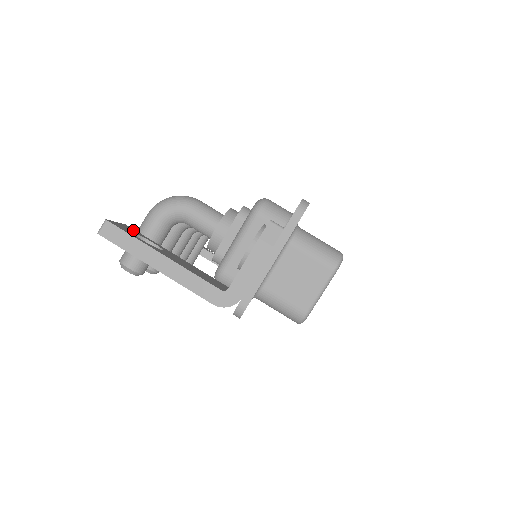
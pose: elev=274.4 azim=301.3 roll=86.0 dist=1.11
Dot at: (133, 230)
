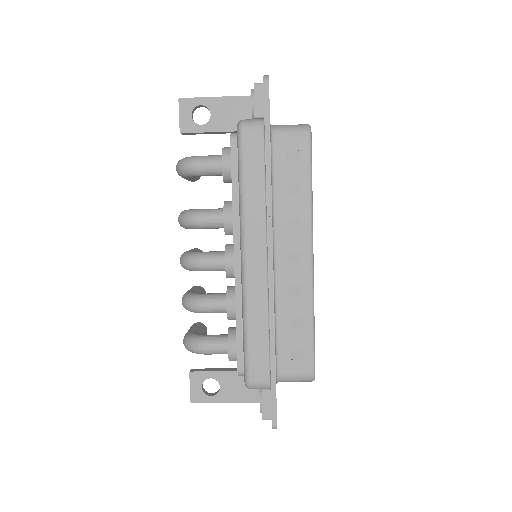
Dot at: (197, 378)
